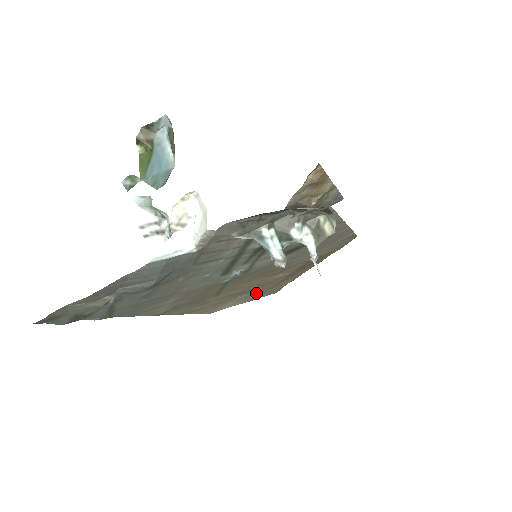
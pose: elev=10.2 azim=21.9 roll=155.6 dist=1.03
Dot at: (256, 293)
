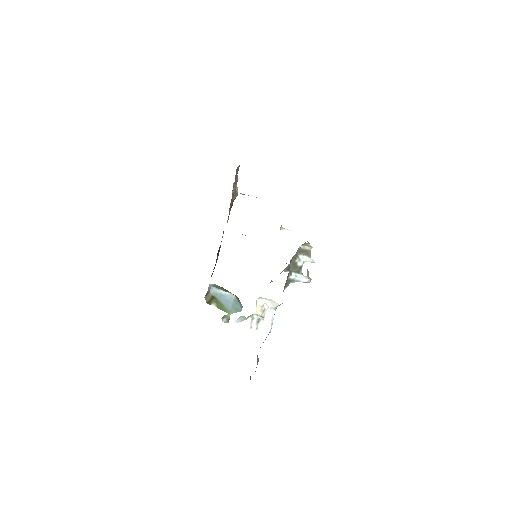
Dot at: occluded
